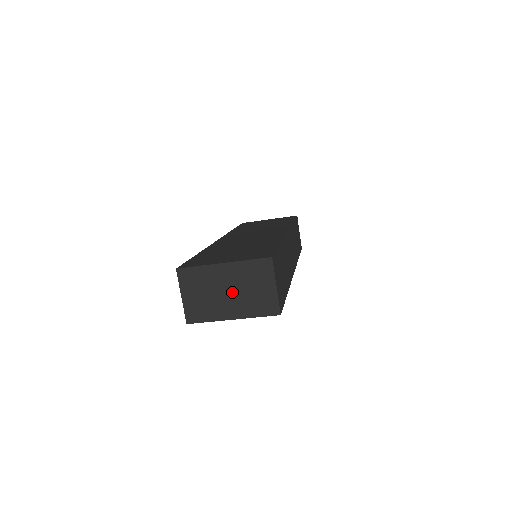
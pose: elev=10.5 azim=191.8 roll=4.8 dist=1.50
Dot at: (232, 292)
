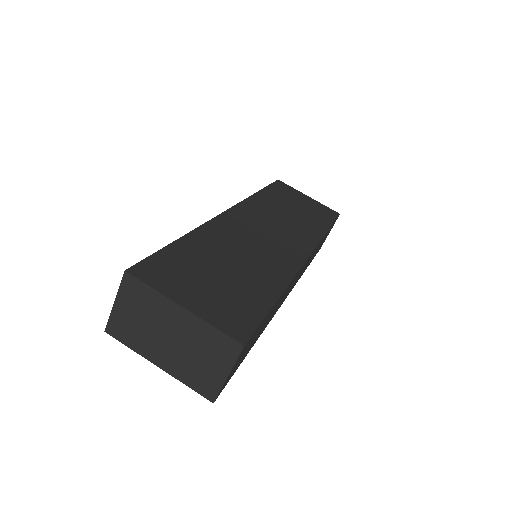
Dot at: (174, 342)
